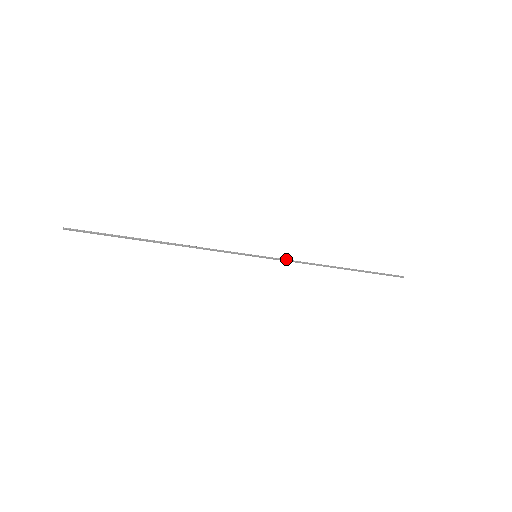
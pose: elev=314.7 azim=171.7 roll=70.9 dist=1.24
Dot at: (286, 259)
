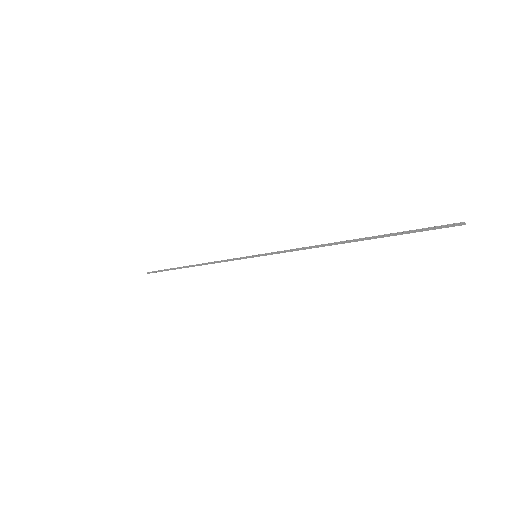
Dot at: occluded
